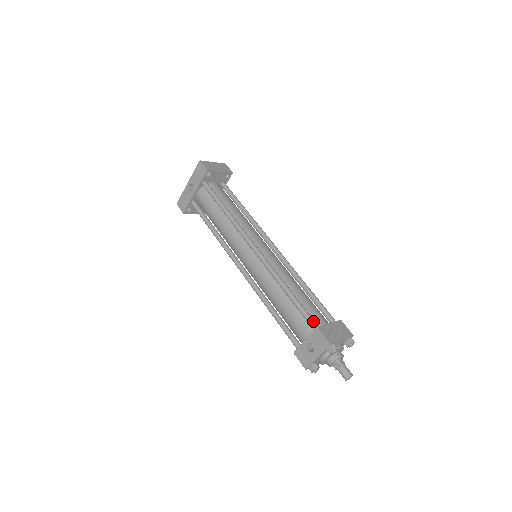
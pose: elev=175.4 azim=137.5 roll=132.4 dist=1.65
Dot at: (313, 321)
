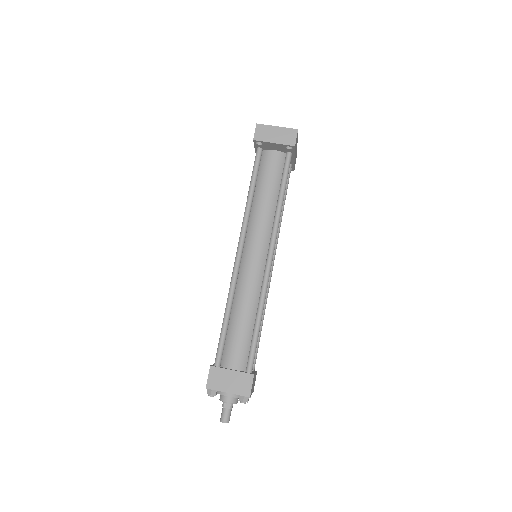
Dot at: (217, 357)
